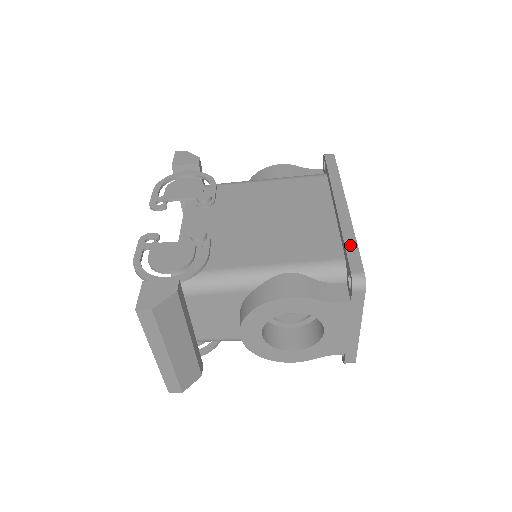
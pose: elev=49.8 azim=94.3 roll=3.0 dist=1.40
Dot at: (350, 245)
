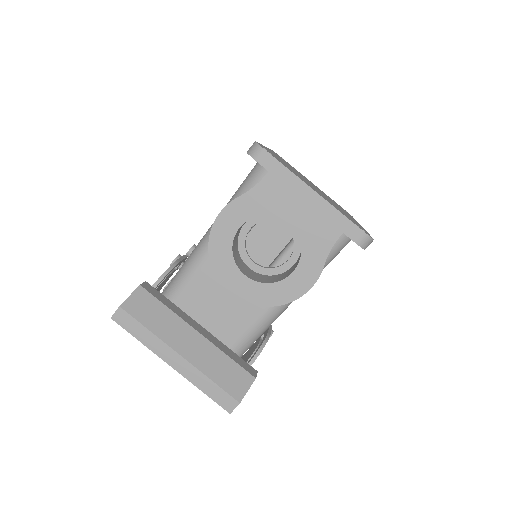
Dot at: occluded
